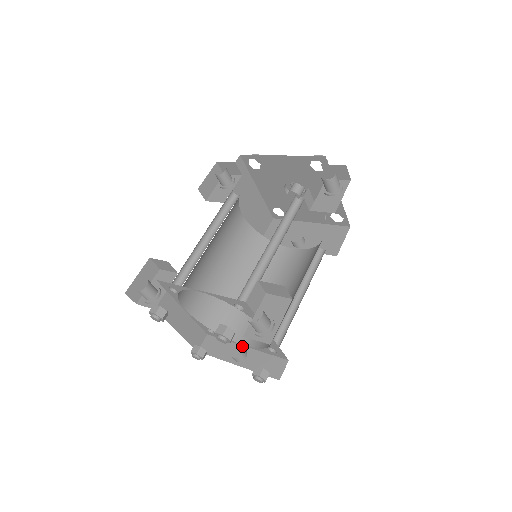
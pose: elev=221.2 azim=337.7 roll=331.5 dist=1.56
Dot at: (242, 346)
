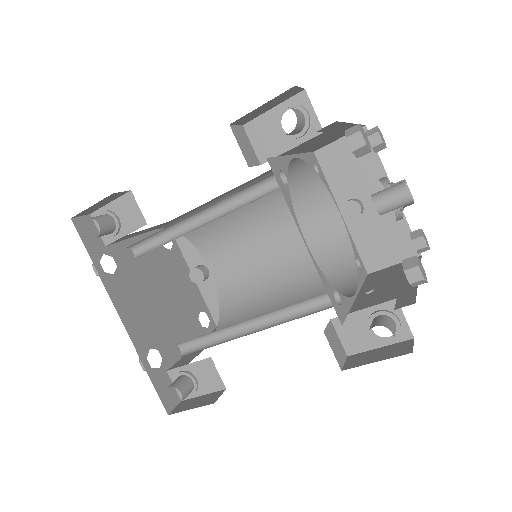
Dot at: (209, 266)
